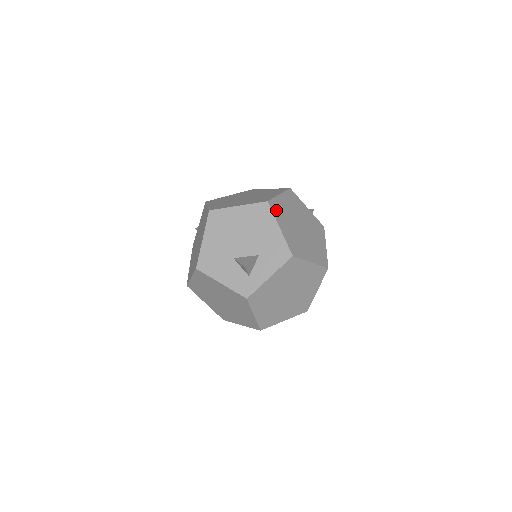
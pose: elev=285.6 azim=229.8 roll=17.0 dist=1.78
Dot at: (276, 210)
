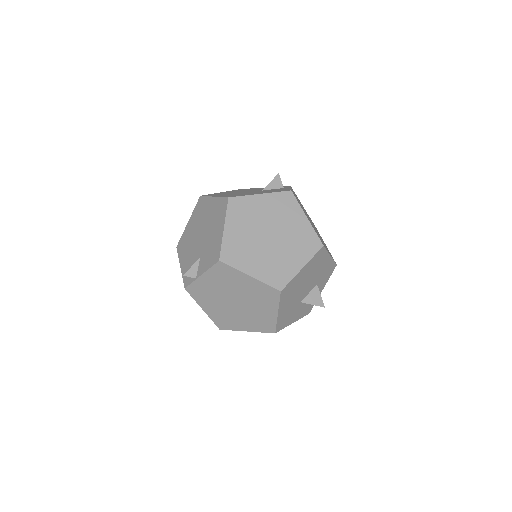
Dot at: occluded
